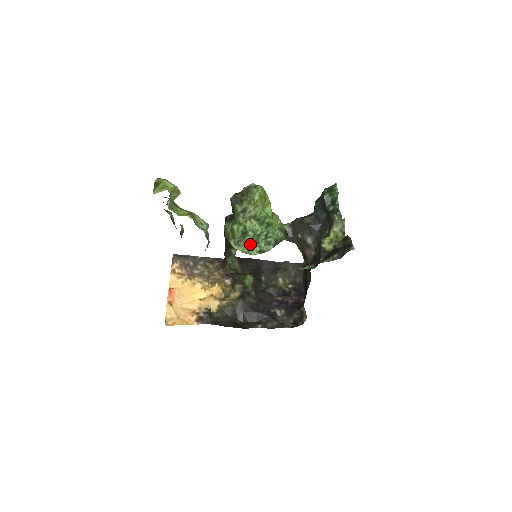
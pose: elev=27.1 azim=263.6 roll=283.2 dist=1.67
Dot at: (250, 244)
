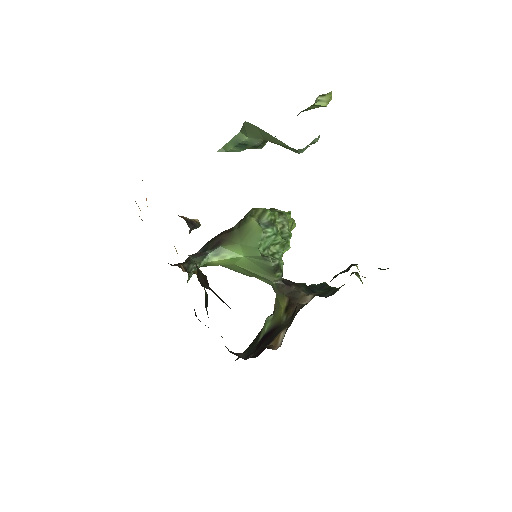
Dot at: (261, 241)
